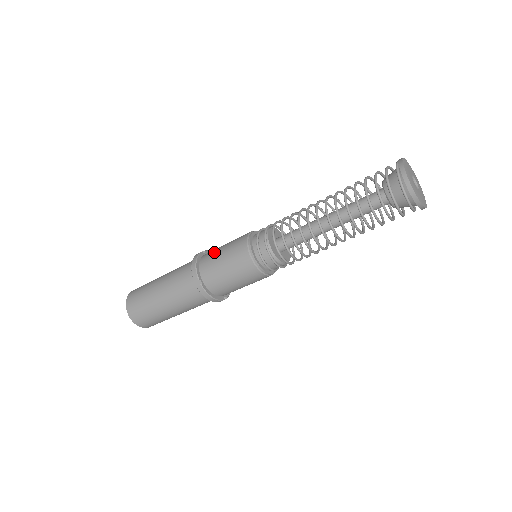
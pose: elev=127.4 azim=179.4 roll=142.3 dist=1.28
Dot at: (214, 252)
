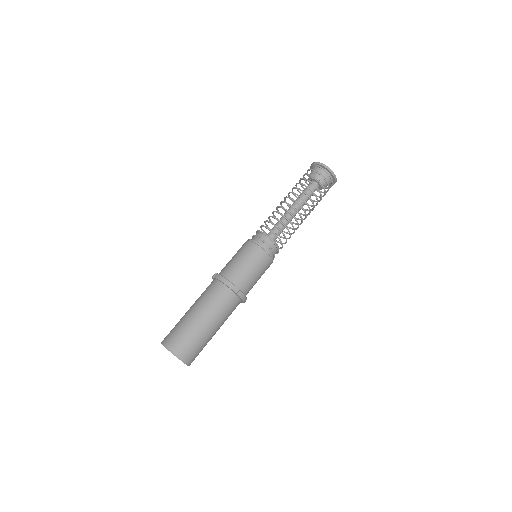
Dot at: (232, 266)
